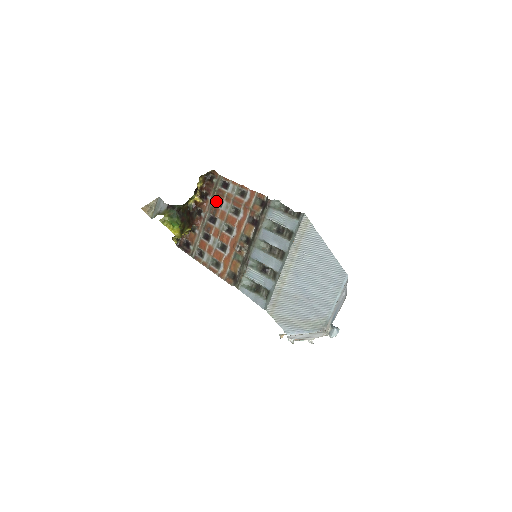
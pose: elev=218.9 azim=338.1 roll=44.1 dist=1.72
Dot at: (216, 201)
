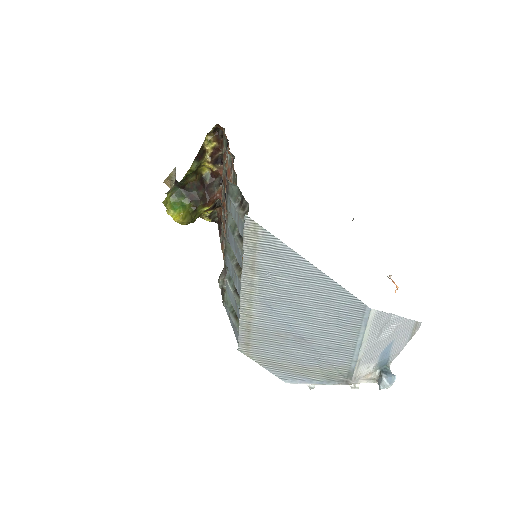
Dot at: occluded
